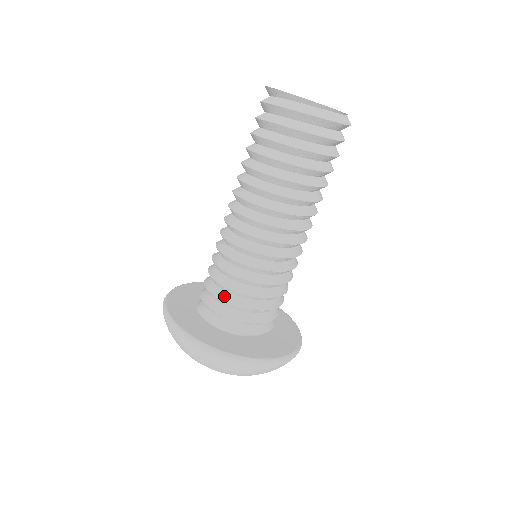
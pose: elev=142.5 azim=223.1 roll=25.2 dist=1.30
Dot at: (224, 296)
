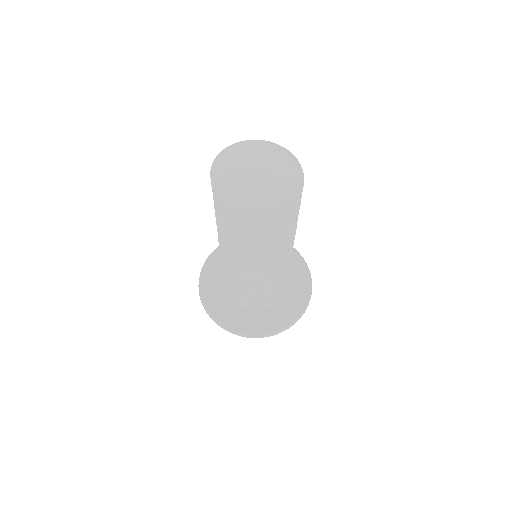
Dot at: (249, 298)
